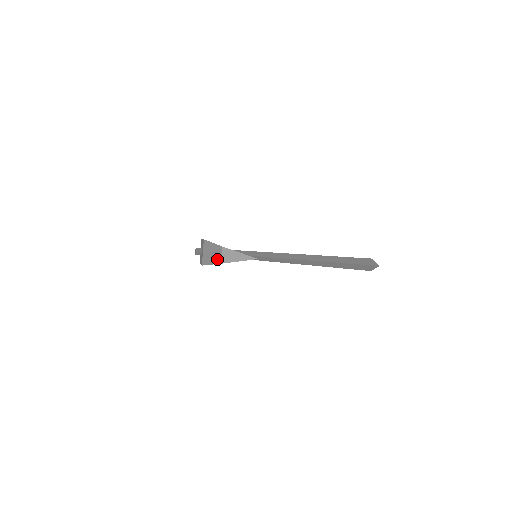
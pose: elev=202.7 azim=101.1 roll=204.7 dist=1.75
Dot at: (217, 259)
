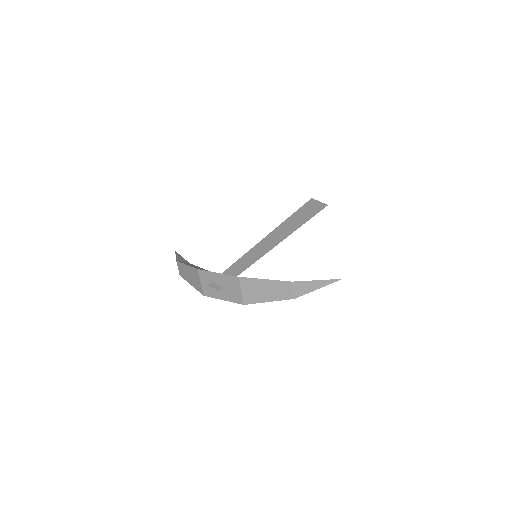
Dot at: (283, 295)
